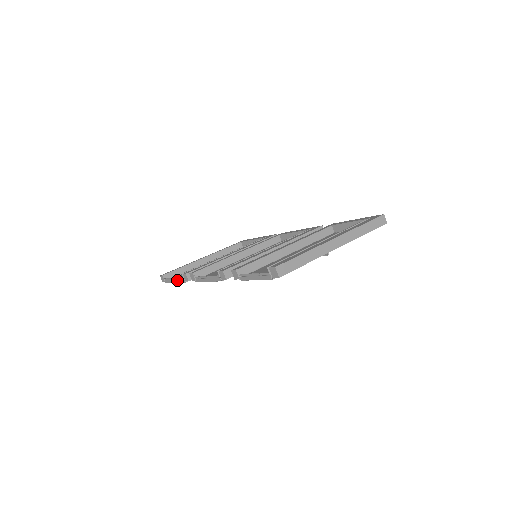
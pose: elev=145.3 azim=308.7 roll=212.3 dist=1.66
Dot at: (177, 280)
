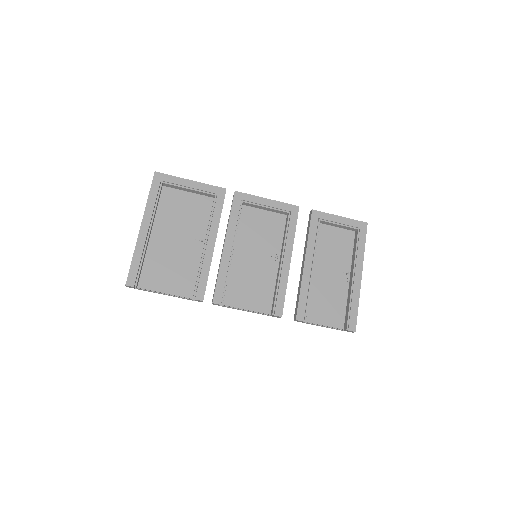
Dot at: (174, 296)
